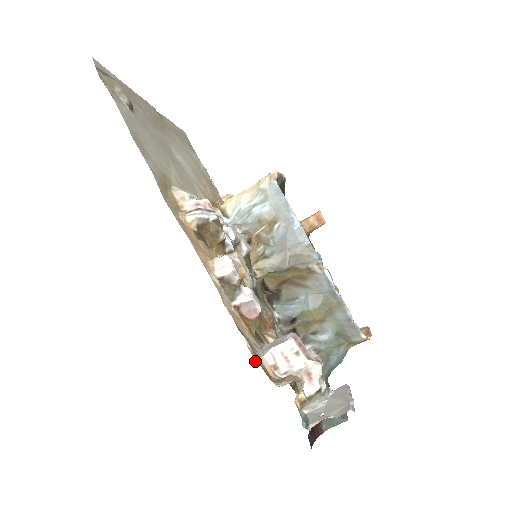
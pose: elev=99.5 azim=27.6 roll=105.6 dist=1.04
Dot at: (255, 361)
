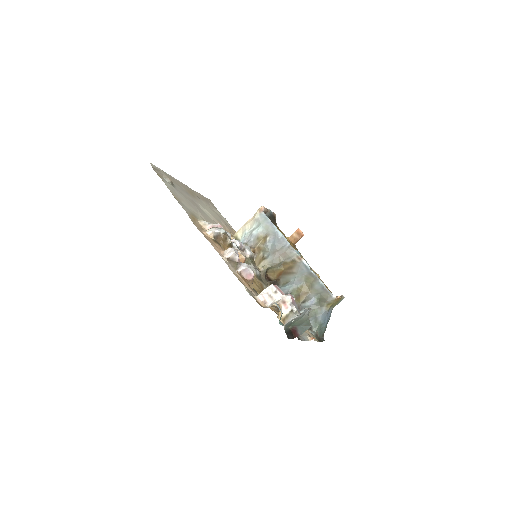
Dot at: occluded
